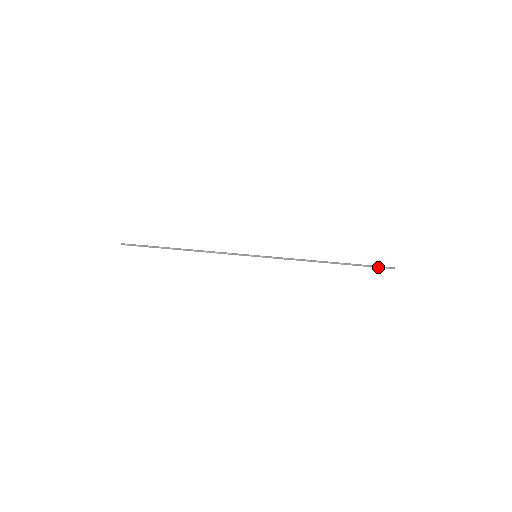
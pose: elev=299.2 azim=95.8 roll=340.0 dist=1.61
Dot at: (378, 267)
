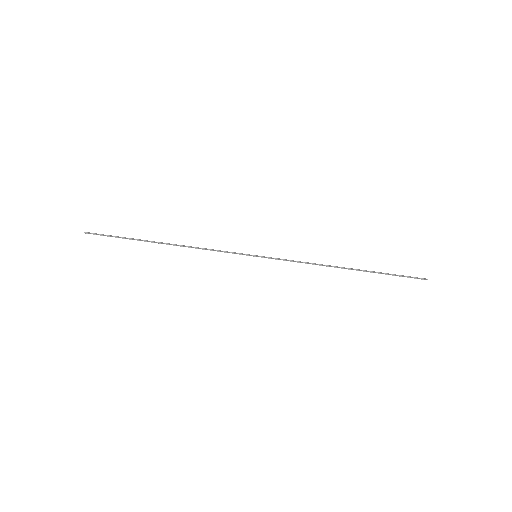
Dot at: (407, 277)
